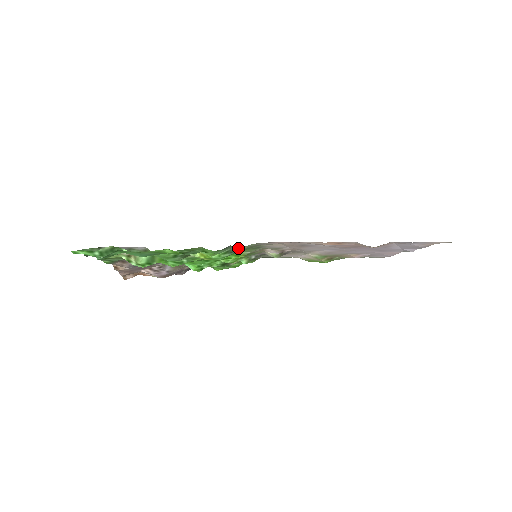
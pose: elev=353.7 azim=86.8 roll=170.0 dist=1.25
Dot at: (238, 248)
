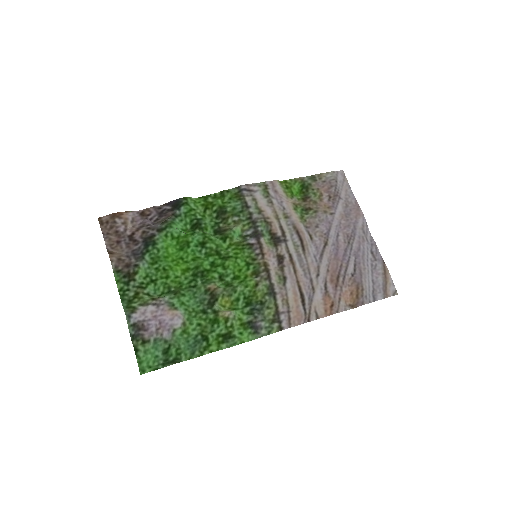
Dot at: (261, 316)
